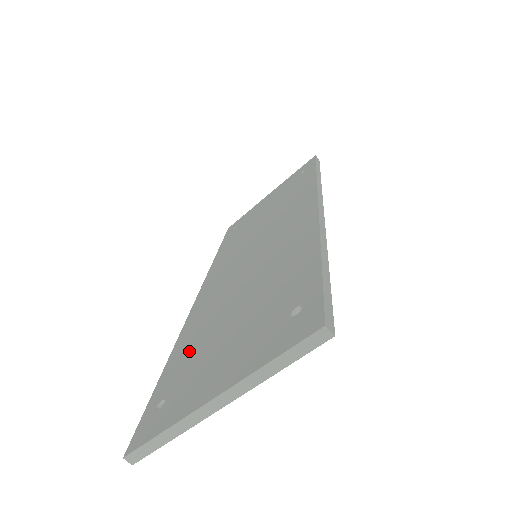
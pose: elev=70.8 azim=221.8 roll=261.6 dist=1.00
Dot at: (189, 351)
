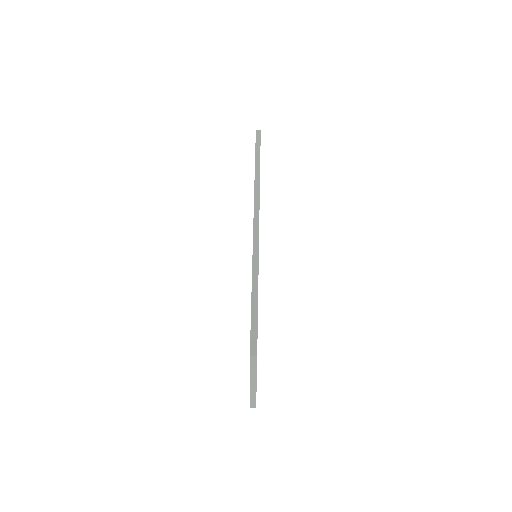
Dot at: occluded
